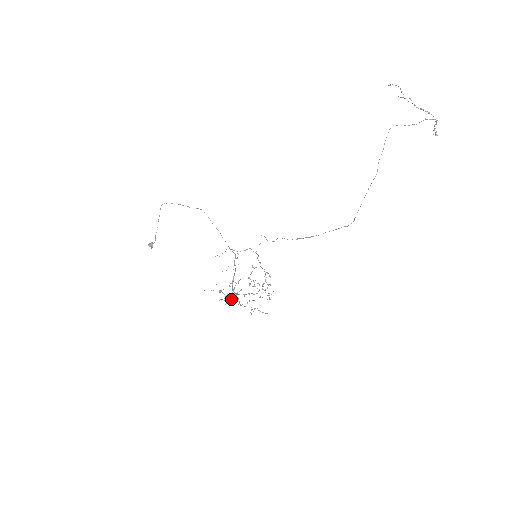
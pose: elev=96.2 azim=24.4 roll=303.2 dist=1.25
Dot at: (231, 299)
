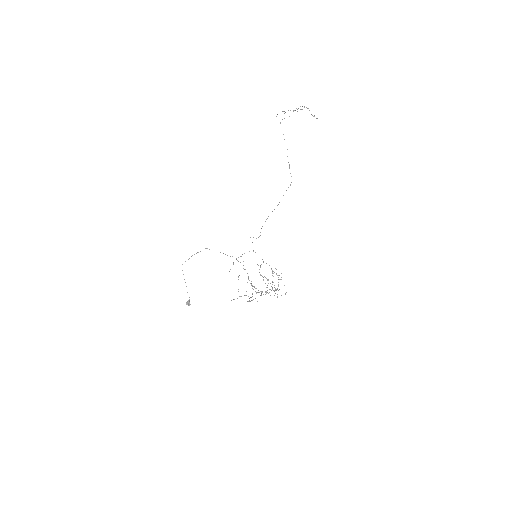
Dot at: occluded
